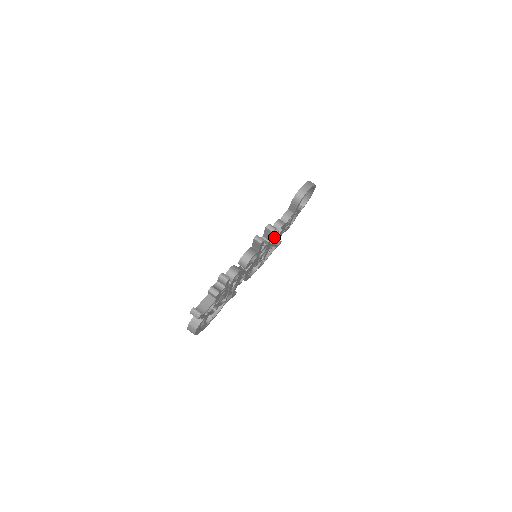
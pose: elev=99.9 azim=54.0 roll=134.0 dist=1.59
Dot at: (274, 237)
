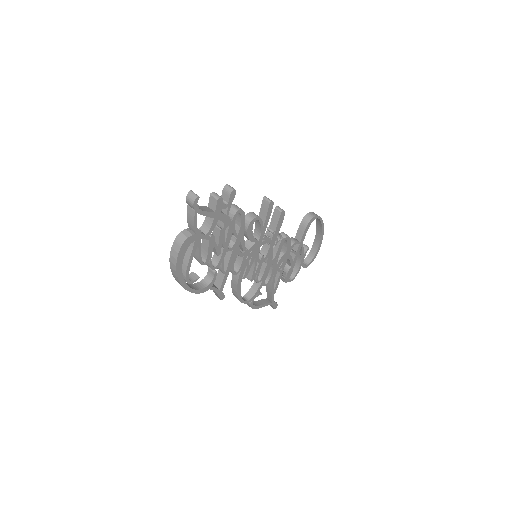
Dot at: (278, 248)
